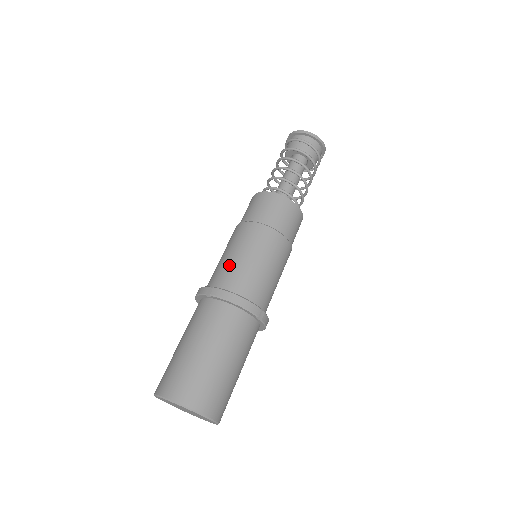
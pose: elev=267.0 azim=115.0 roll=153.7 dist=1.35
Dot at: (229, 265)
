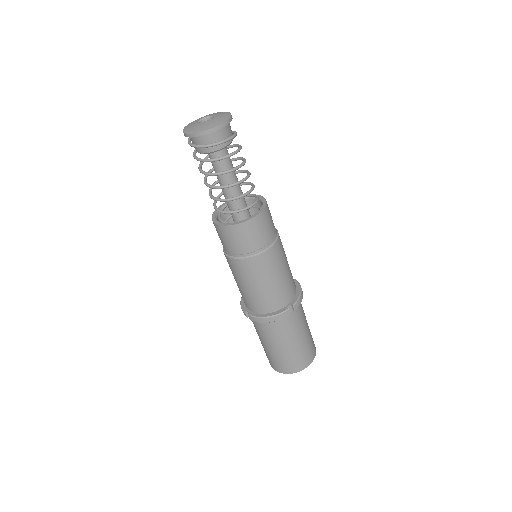
Dot at: (244, 294)
